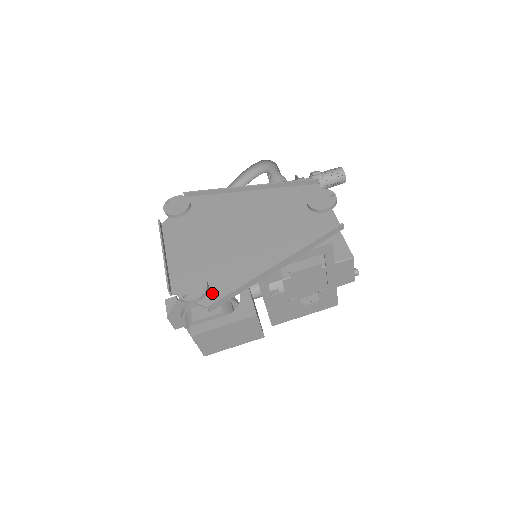
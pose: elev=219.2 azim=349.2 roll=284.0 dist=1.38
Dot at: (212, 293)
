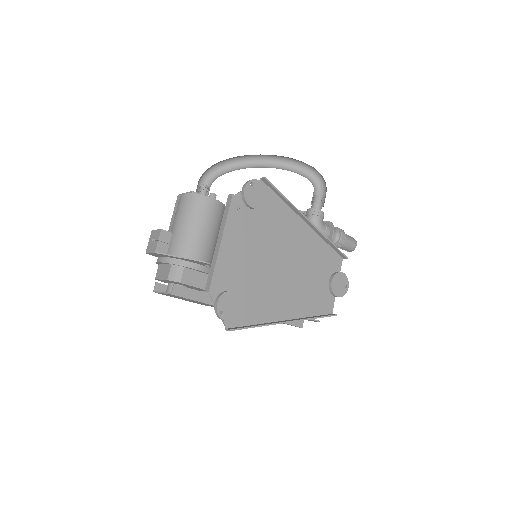
Dot at: occluded
